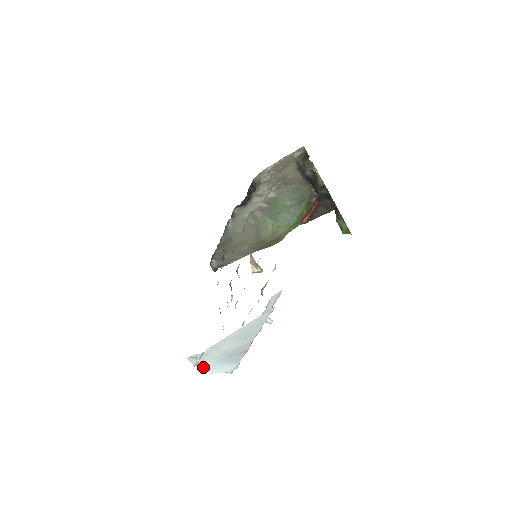
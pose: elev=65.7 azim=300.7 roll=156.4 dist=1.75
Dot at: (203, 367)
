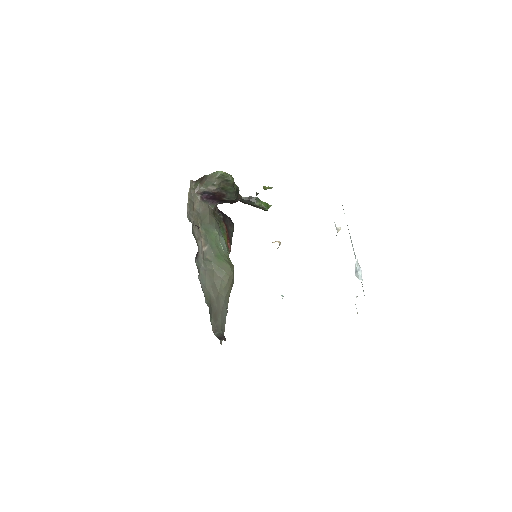
Dot at: occluded
